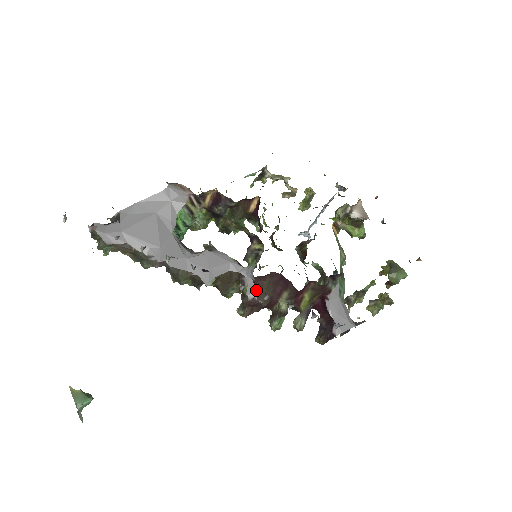
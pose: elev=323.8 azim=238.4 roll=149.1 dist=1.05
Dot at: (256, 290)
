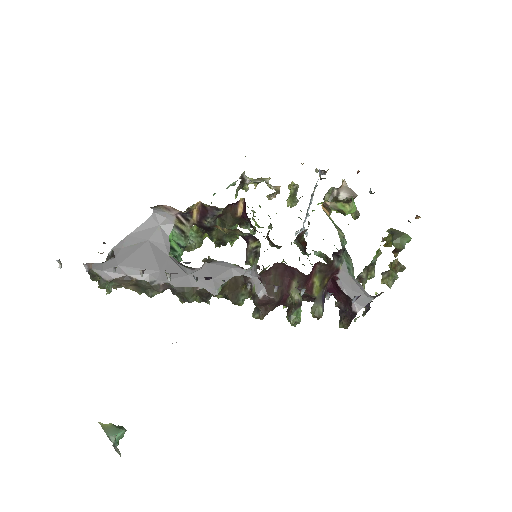
Dot at: (264, 287)
